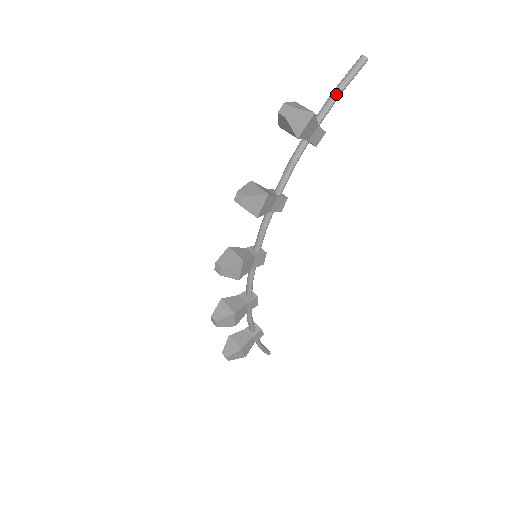
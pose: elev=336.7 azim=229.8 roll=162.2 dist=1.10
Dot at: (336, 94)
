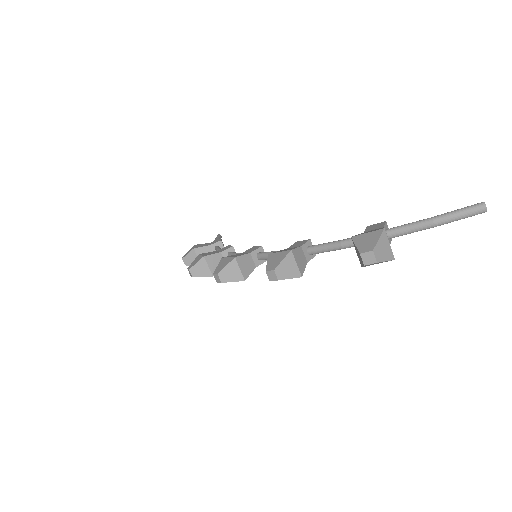
Dot at: (429, 227)
